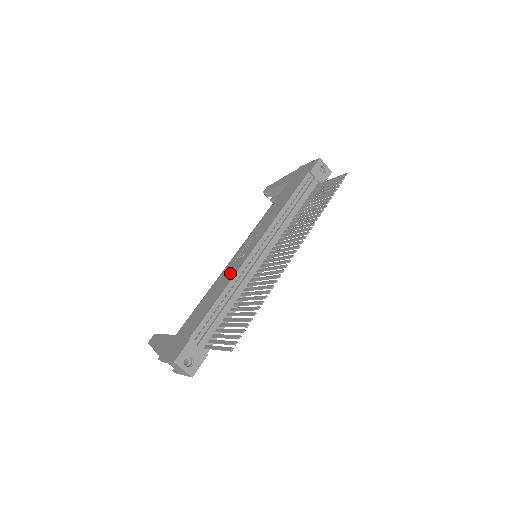
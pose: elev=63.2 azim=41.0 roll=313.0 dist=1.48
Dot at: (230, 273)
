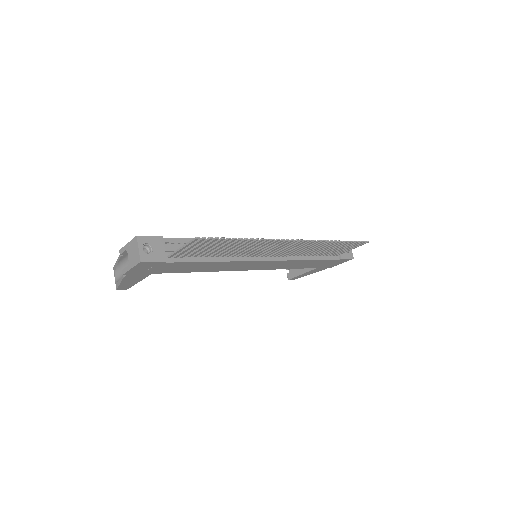
Dot at: occluded
